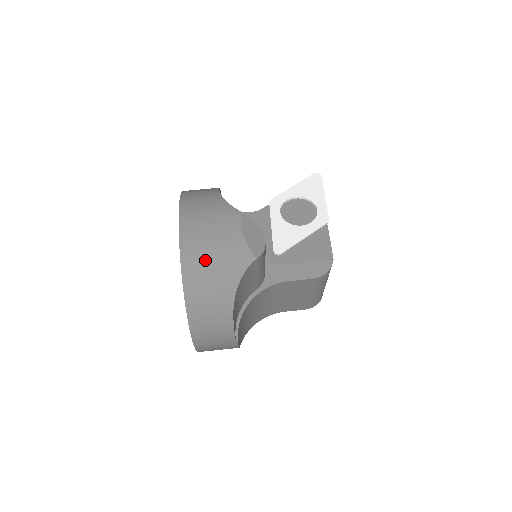
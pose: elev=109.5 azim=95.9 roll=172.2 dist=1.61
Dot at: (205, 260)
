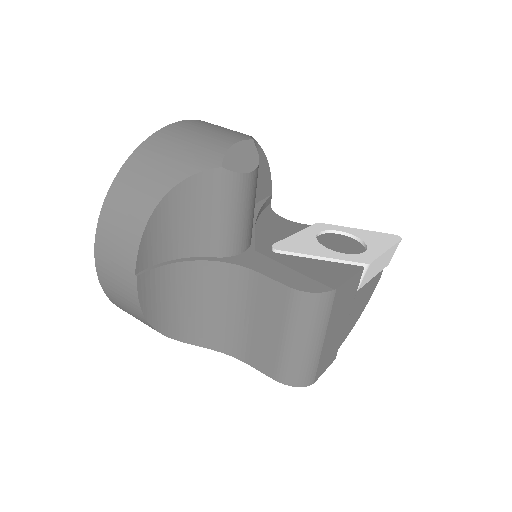
Dot at: (171, 145)
